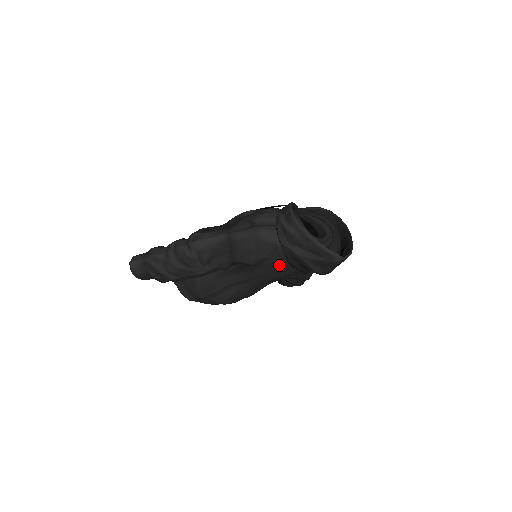
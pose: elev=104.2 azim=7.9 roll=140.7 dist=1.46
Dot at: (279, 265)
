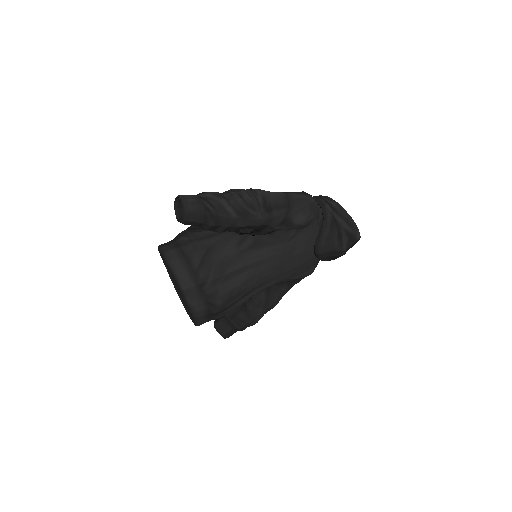
Dot at: (308, 241)
